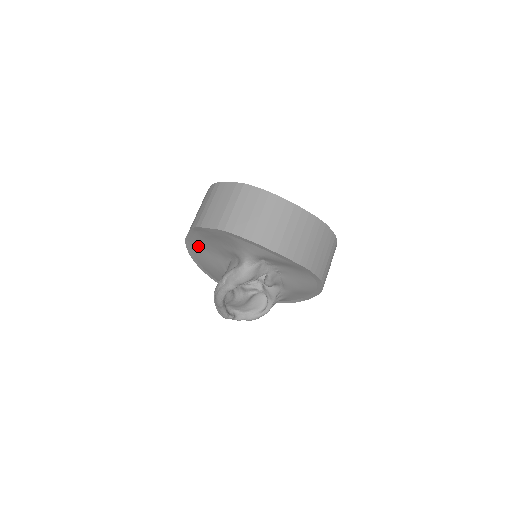
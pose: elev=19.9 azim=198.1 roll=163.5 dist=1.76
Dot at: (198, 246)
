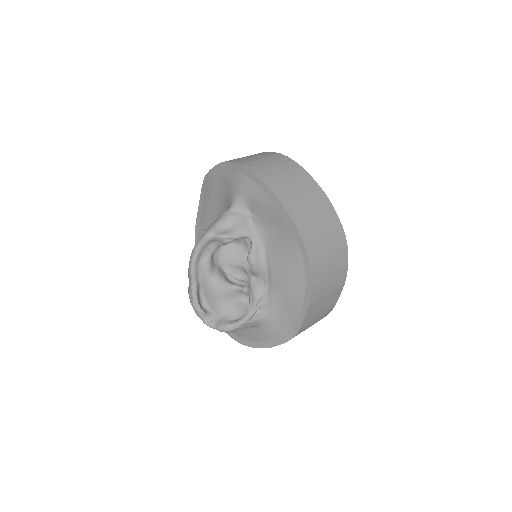
Dot at: occluded
